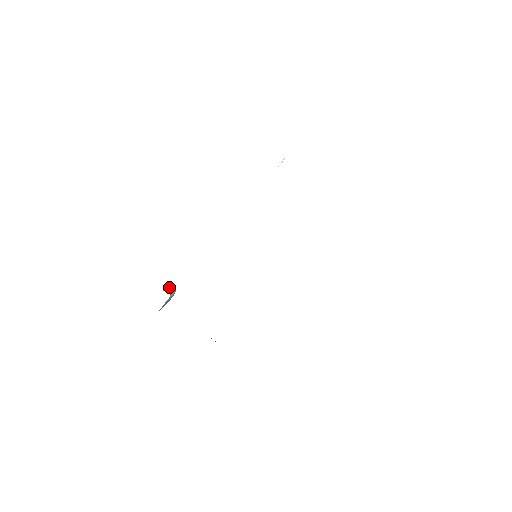
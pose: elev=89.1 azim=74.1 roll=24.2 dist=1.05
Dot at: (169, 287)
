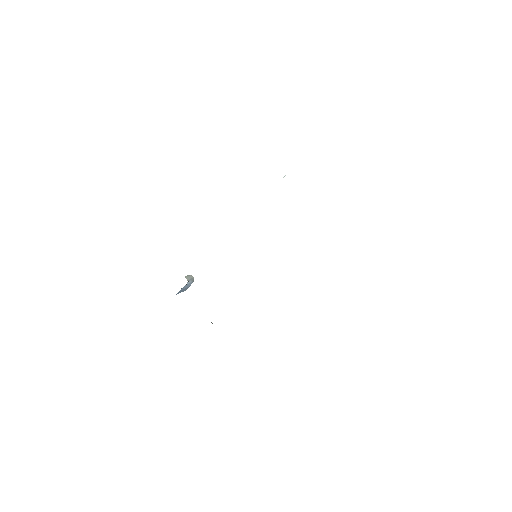
Dot at: (188, 276)
